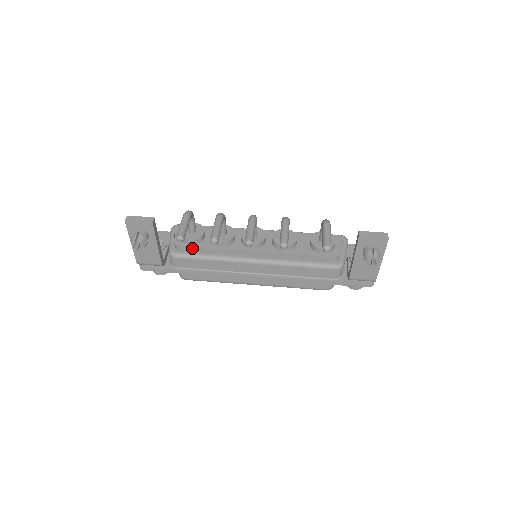
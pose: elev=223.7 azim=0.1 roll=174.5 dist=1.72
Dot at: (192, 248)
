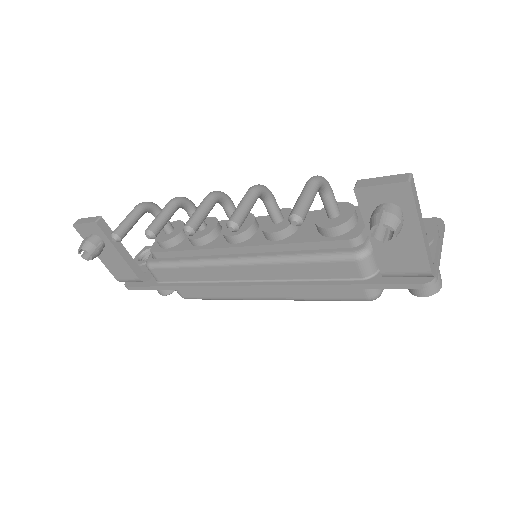
Dot at: (167, 253)
